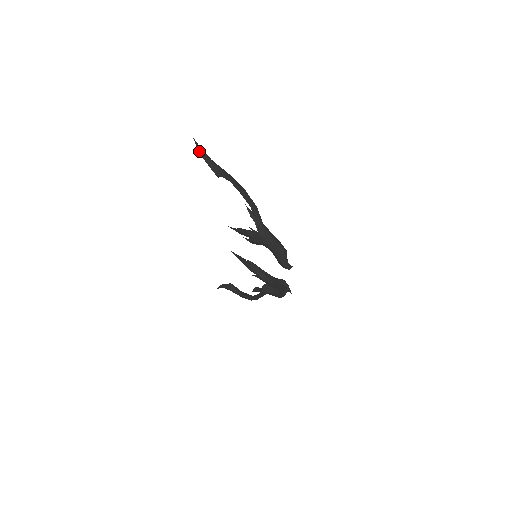
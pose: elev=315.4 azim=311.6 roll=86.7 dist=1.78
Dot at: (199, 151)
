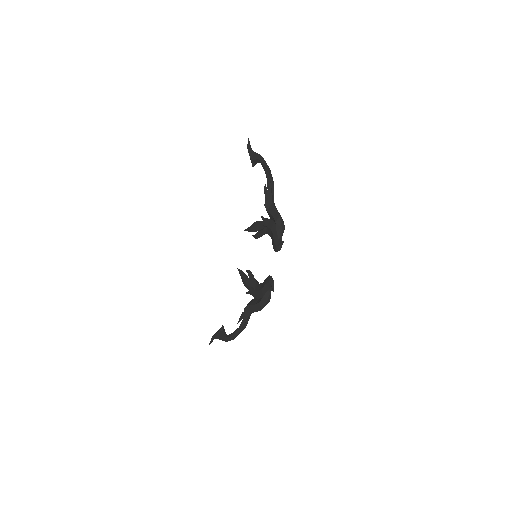
Dot at: (247, 145)
